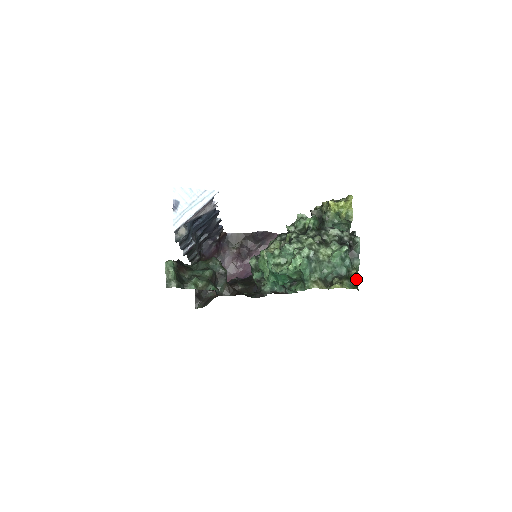
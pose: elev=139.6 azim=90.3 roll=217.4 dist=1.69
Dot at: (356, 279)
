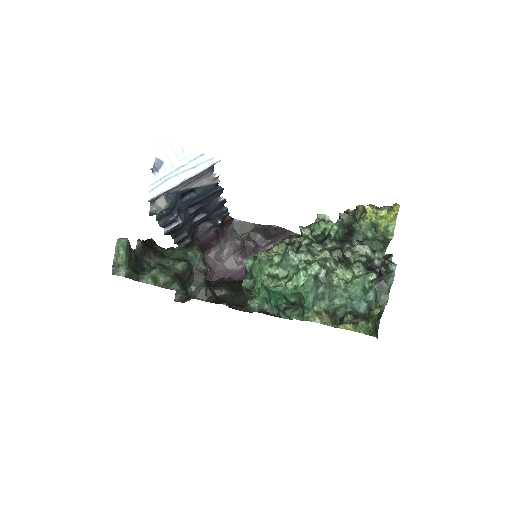
Dot at: (378, 321)
